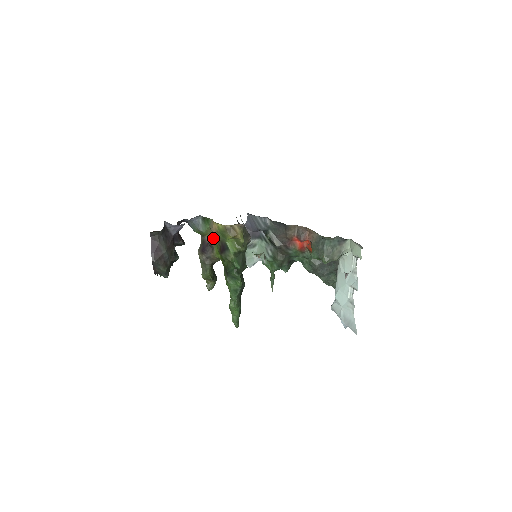
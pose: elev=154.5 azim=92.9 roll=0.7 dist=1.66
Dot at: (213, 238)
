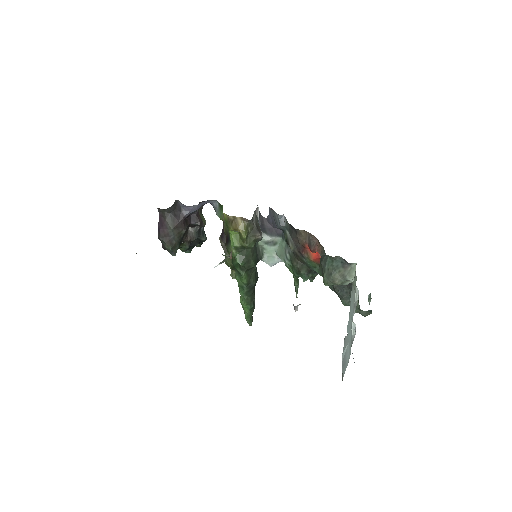
Dot at: occluded
